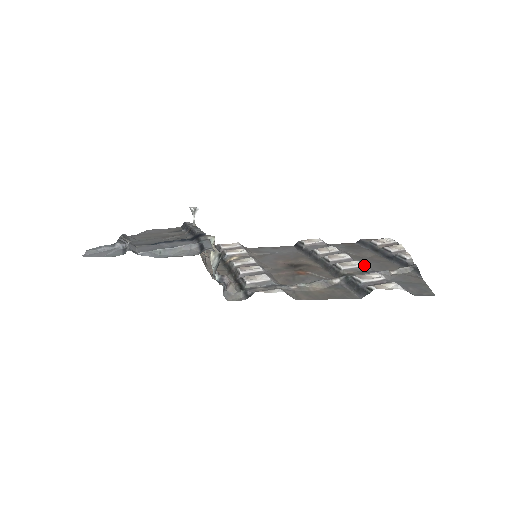
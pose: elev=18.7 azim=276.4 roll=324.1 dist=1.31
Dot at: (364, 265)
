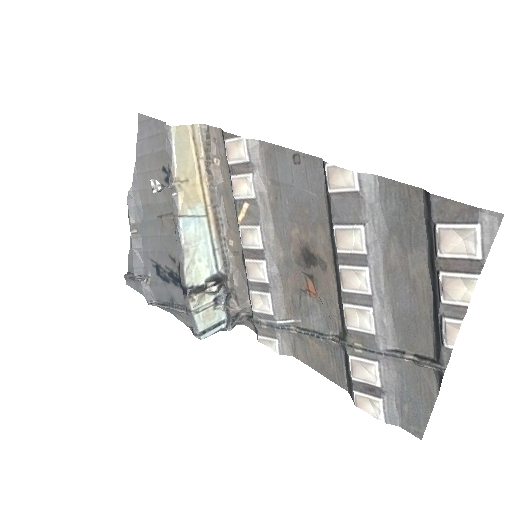
Dot at: (374, 334)
